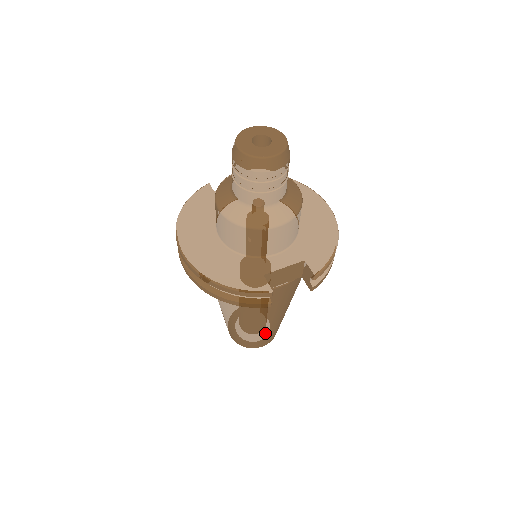
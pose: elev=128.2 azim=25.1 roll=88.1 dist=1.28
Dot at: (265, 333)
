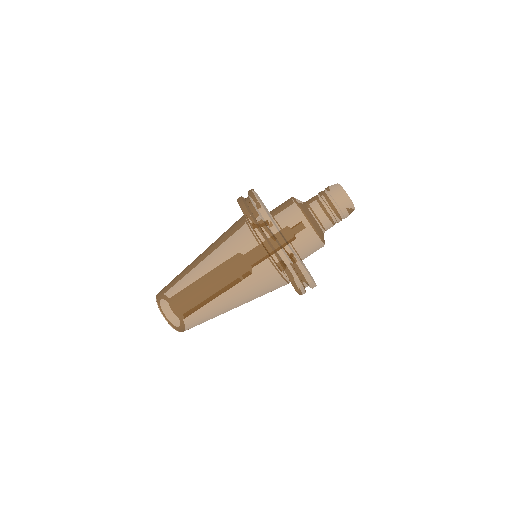
Dot at: (201, 313)
